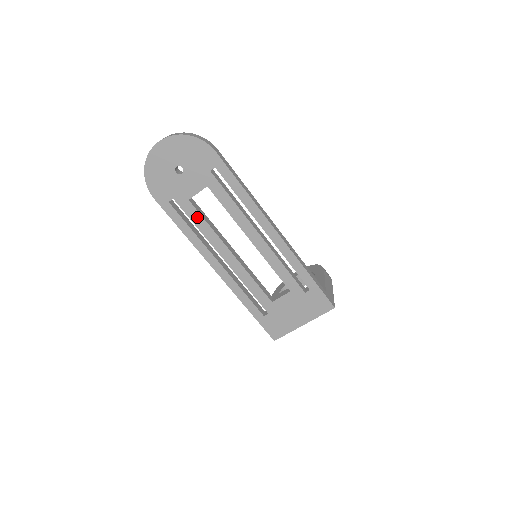
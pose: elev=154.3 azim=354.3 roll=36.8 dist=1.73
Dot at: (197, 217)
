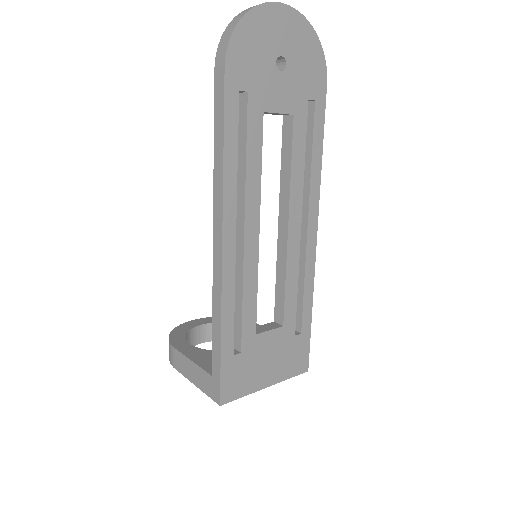
Dot at: (256, 144)
